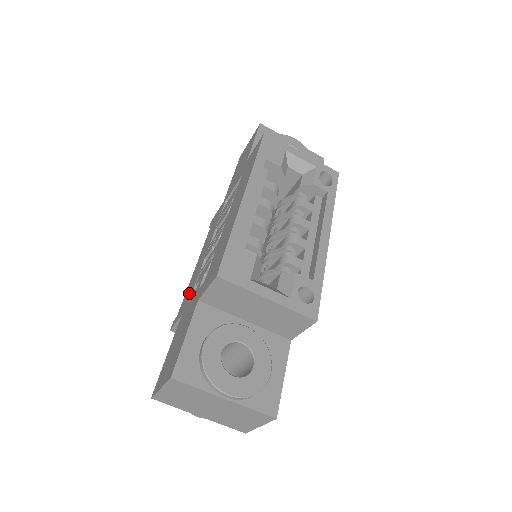
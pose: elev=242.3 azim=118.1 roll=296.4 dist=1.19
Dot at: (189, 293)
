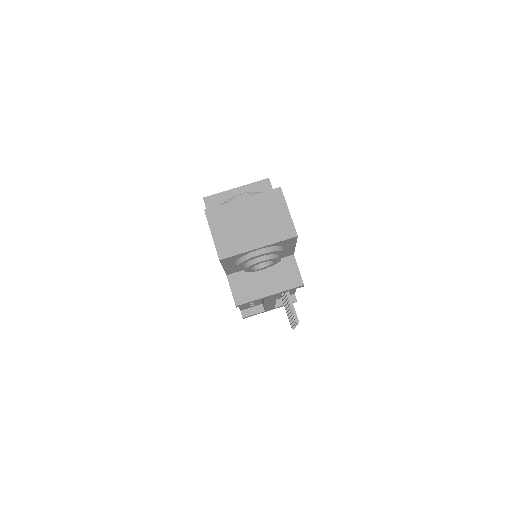
Dot at: occluded
